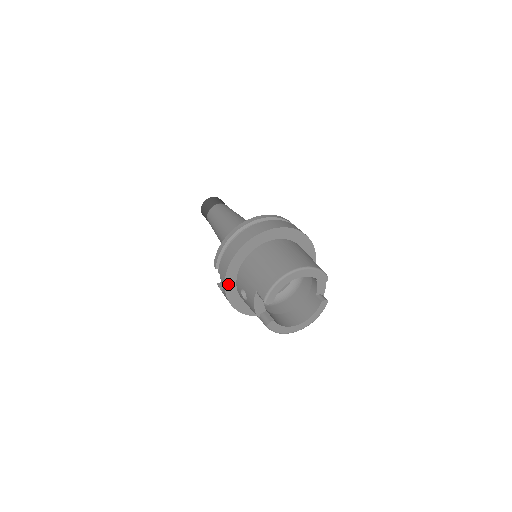
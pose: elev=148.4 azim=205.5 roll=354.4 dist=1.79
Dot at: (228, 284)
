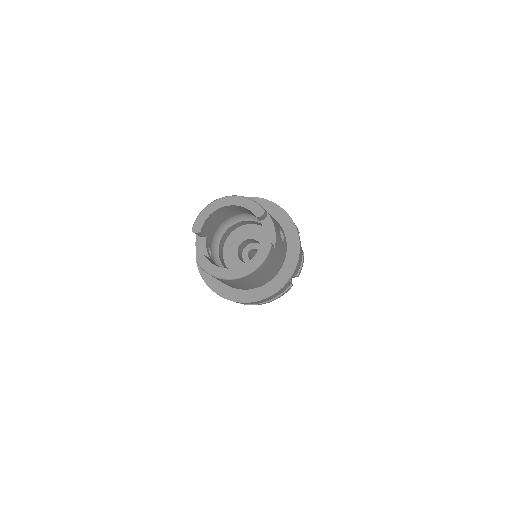
Dot at: occluded
